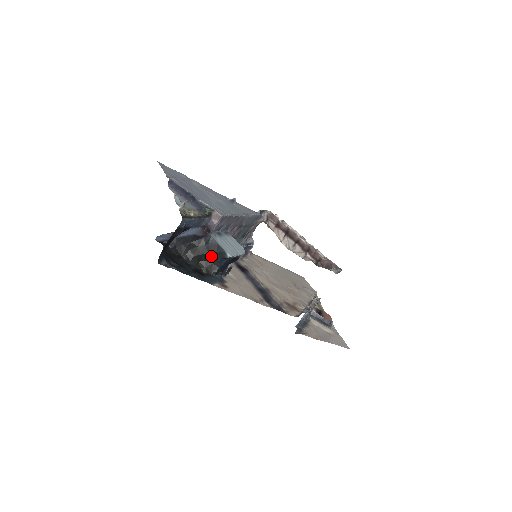
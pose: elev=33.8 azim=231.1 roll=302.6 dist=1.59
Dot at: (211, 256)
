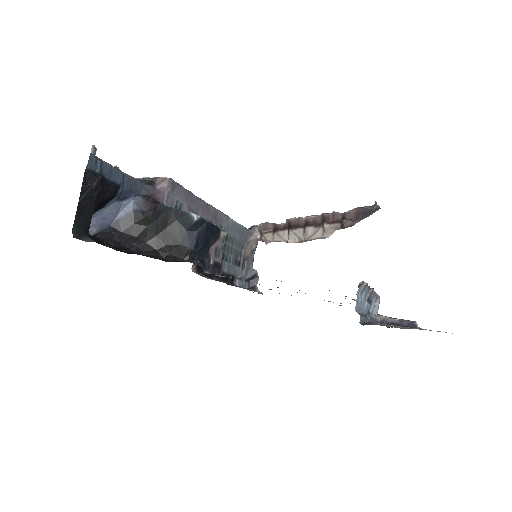
Dot at: (171, 232)
